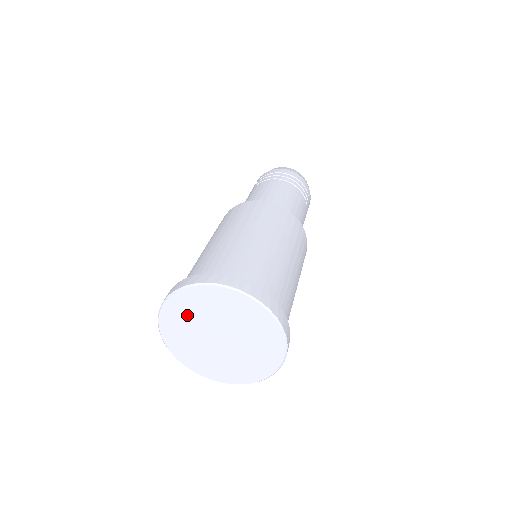
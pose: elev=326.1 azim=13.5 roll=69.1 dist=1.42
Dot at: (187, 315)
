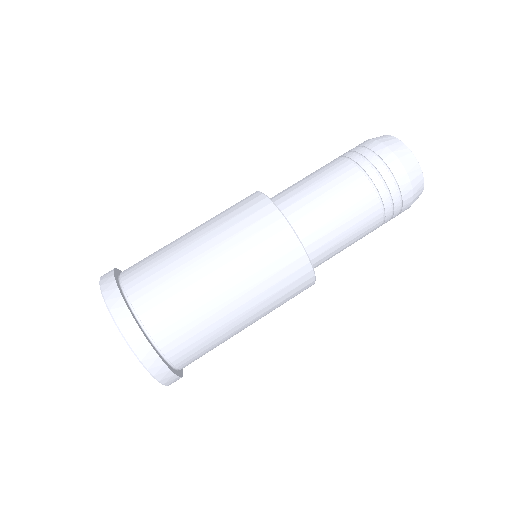
Dot at: occluded
